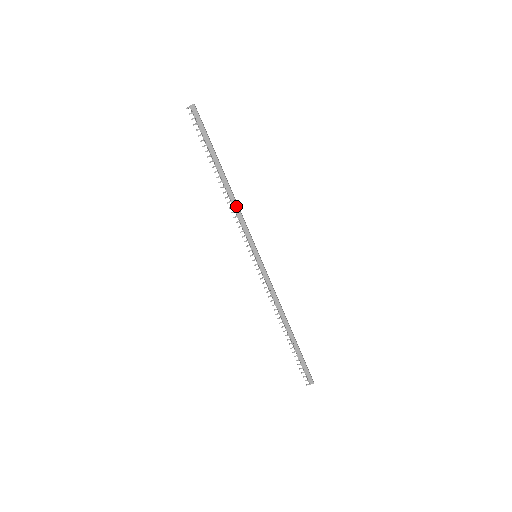
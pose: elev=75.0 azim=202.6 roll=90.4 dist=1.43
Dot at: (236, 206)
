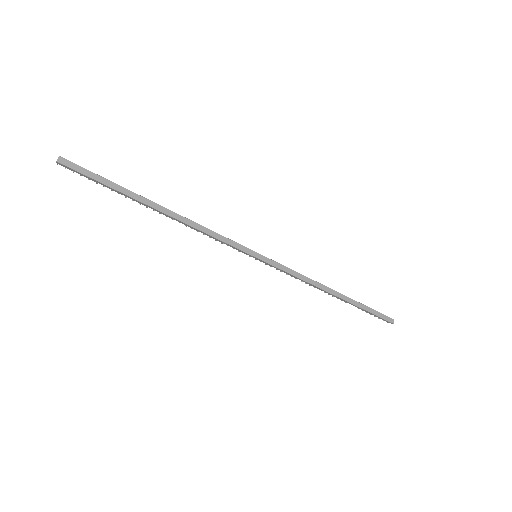
Dot at: (196, 229)
